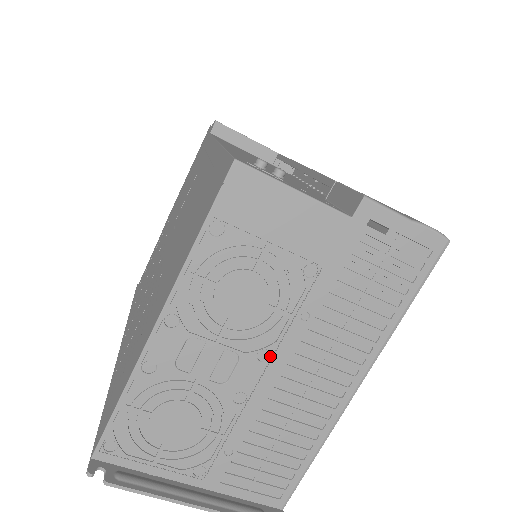
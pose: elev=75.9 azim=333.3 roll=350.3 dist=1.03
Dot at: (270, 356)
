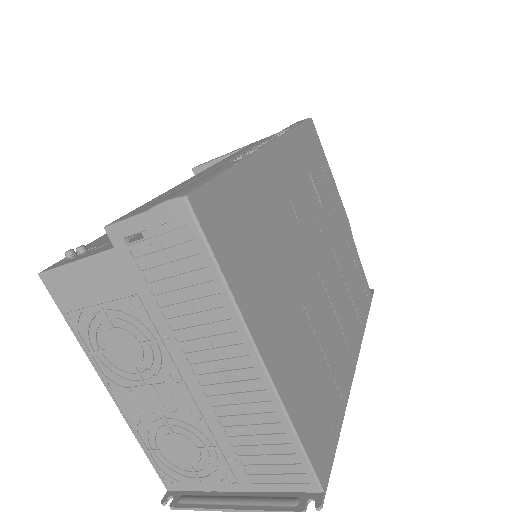
Dot at: (180, 376)
